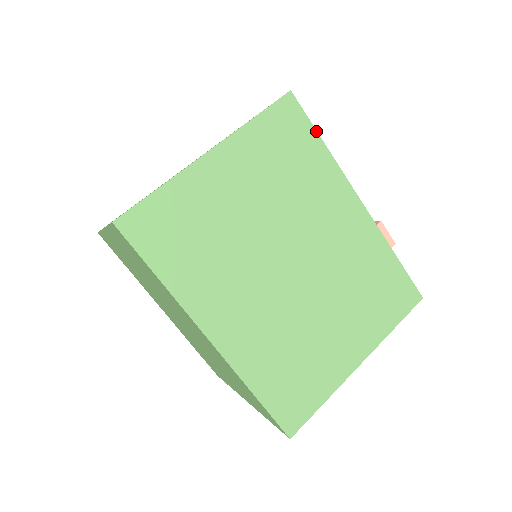
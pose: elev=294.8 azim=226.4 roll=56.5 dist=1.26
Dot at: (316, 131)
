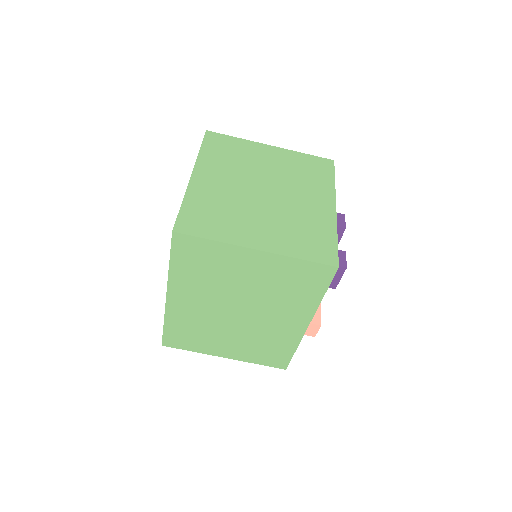
Dot at: occluded
